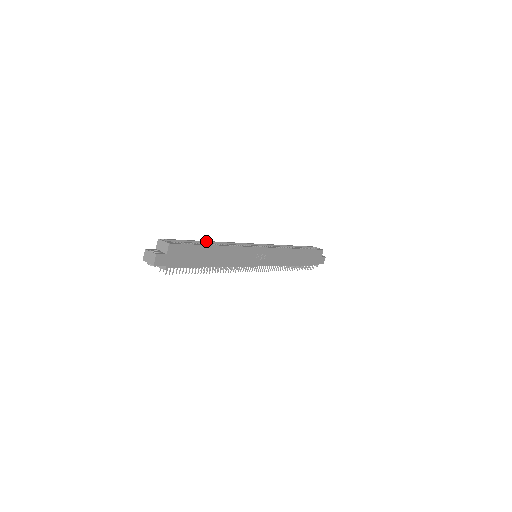
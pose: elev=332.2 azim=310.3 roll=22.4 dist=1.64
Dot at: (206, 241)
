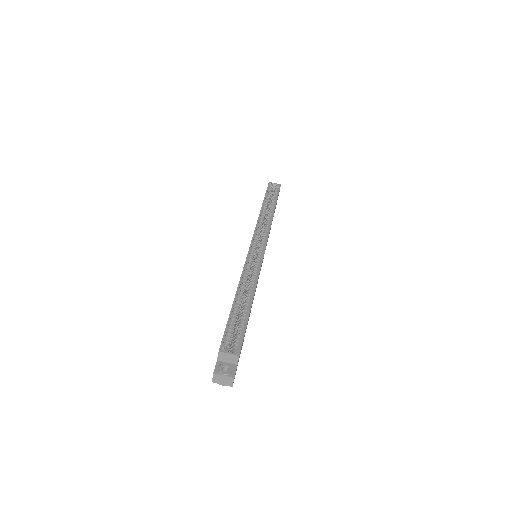
Dot at: (236, 297)
